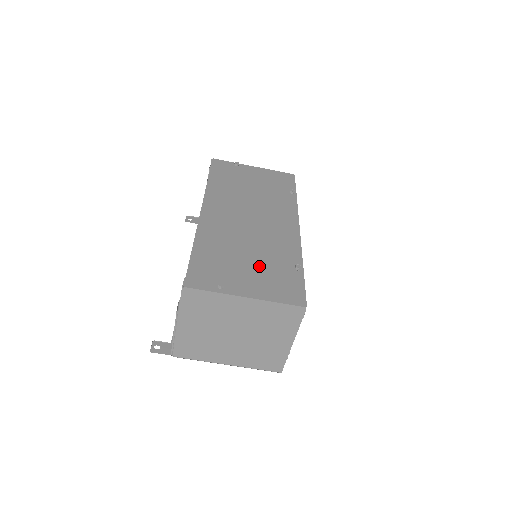
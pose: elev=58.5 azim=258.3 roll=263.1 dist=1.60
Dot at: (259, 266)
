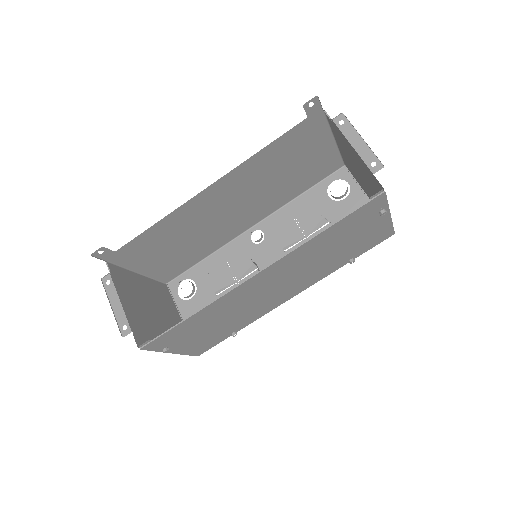
Dot at: (214, 332)
